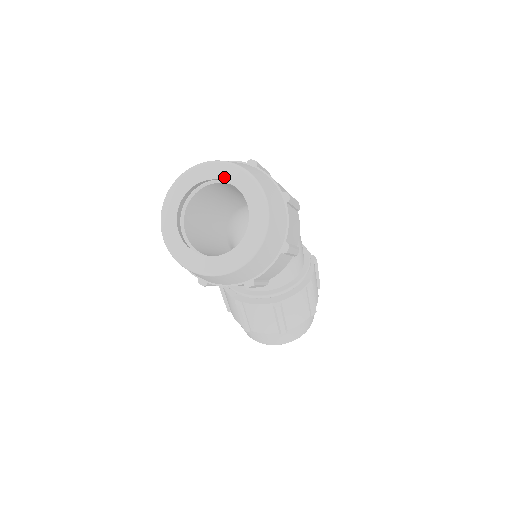
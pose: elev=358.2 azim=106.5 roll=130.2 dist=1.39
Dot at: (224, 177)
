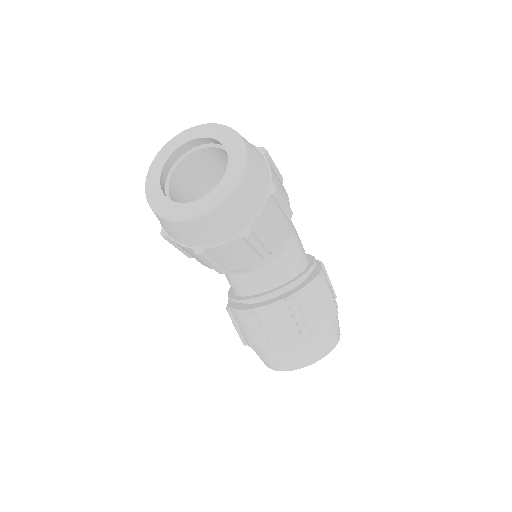
Dot at: (198, 135)
